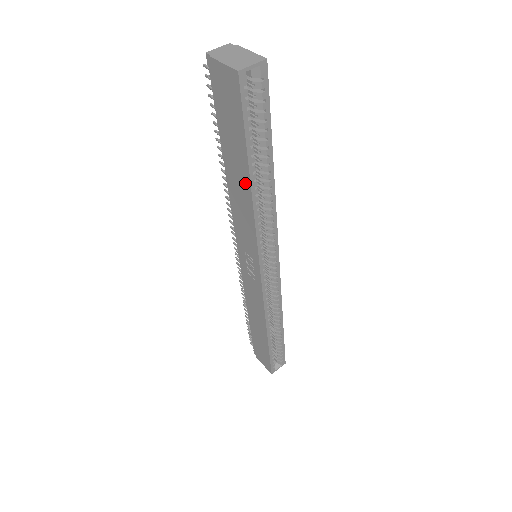
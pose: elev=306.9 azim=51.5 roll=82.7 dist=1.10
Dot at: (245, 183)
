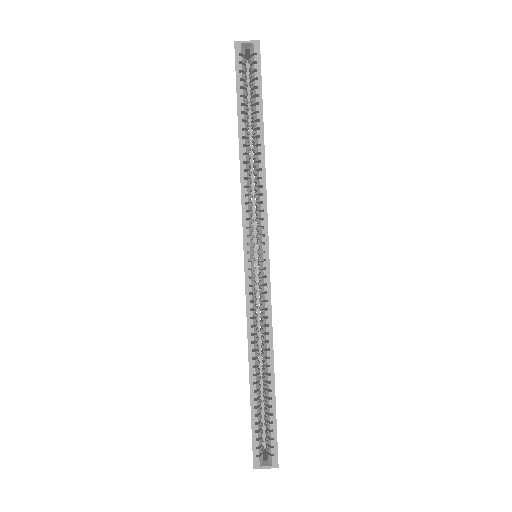
Dot at: (239, 144)
